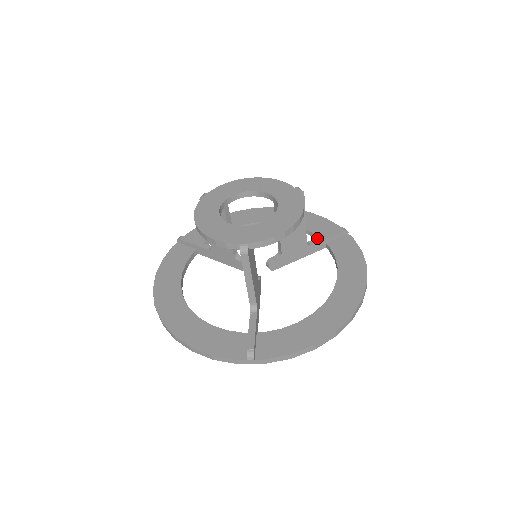
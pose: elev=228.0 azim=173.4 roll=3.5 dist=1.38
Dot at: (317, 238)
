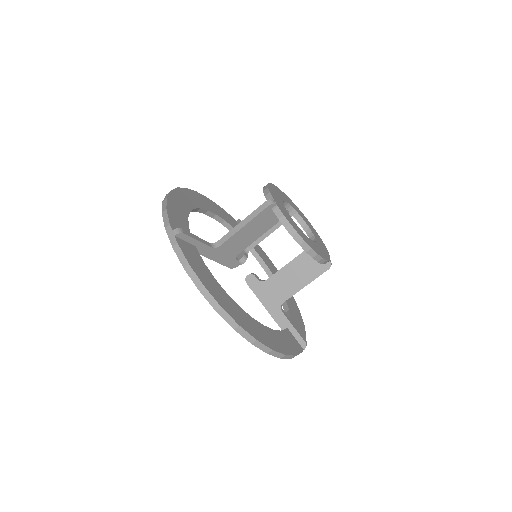
Dot at: occluded
